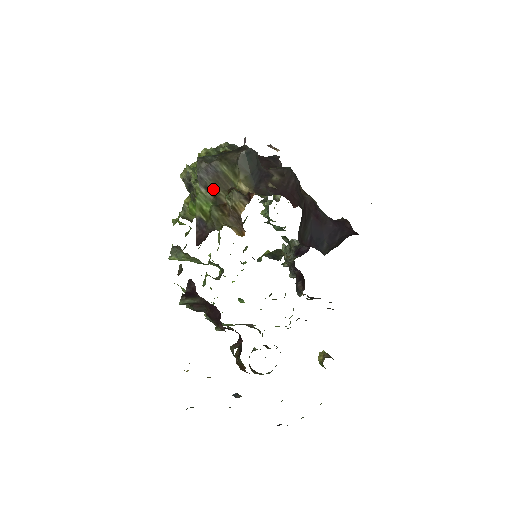
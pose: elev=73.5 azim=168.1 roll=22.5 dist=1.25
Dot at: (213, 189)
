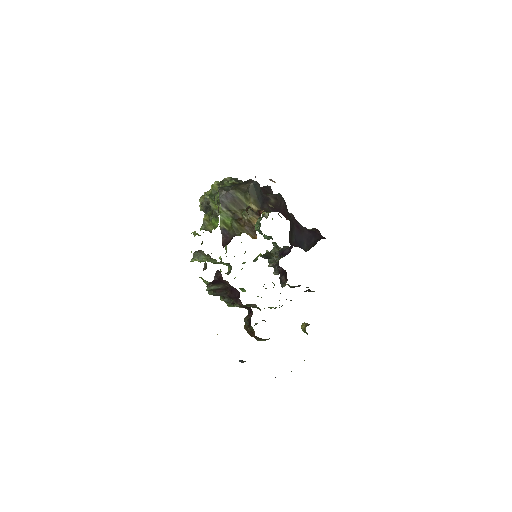
Dot at: (232, 209)
